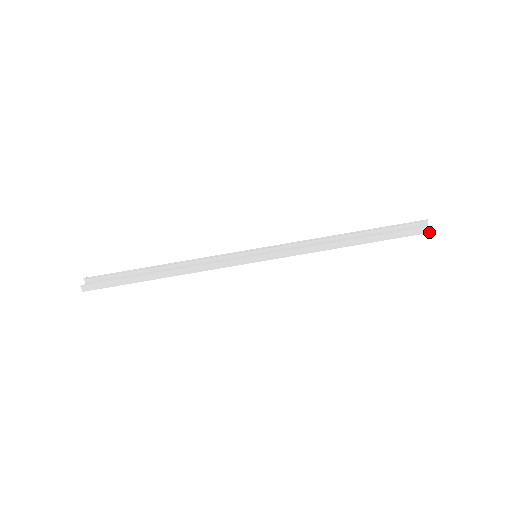
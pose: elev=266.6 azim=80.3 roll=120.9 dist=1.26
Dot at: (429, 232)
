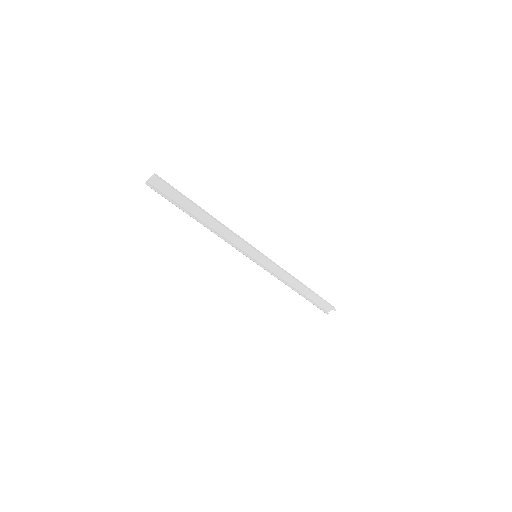
Dot at: (326, 312)
